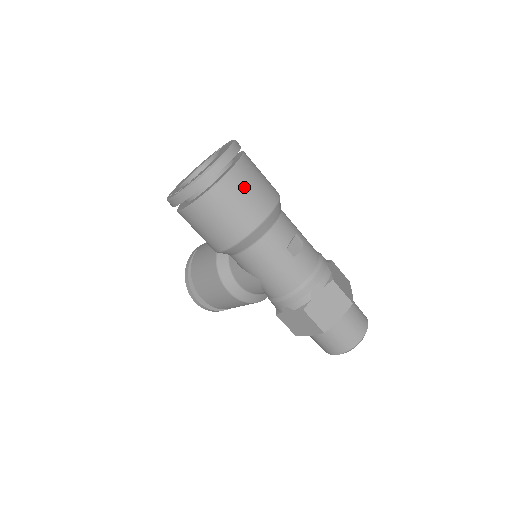
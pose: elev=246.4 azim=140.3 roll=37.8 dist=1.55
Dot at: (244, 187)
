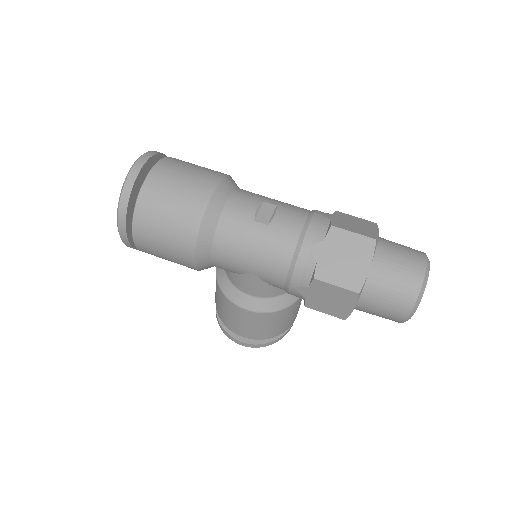
Dot at: (169, 183)
